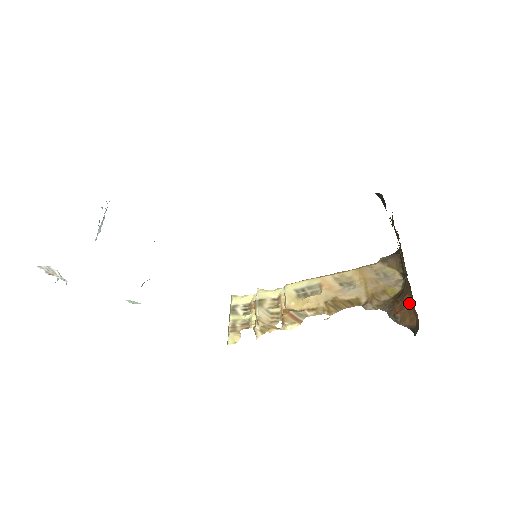
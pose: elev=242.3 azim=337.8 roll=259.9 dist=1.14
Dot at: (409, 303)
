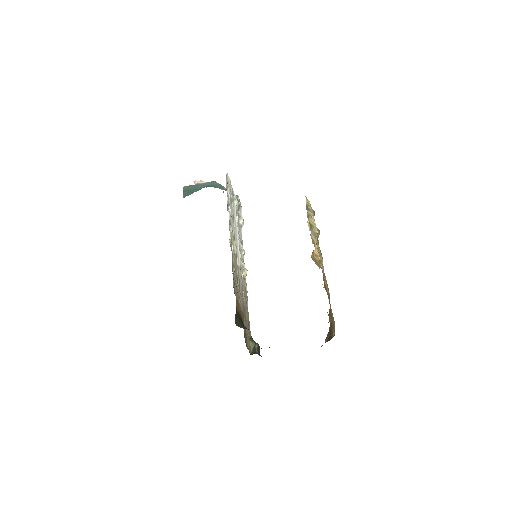
Dot at: occluded
